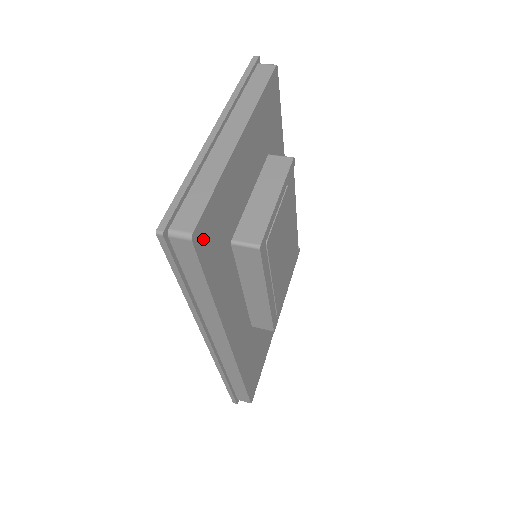
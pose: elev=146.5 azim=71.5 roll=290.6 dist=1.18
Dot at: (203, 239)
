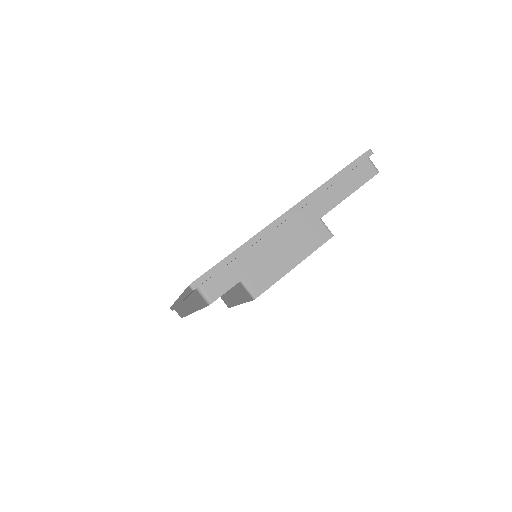
Dot at: occluded
